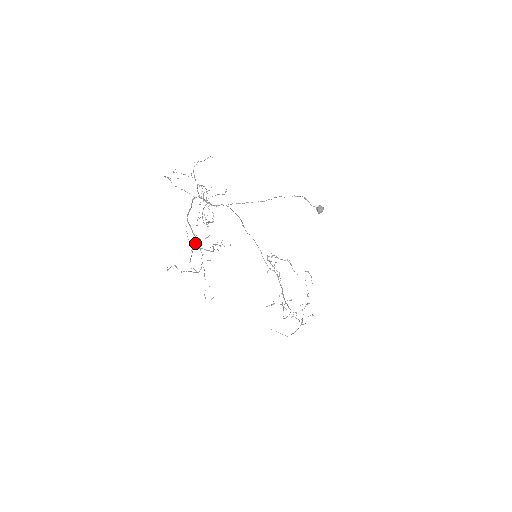
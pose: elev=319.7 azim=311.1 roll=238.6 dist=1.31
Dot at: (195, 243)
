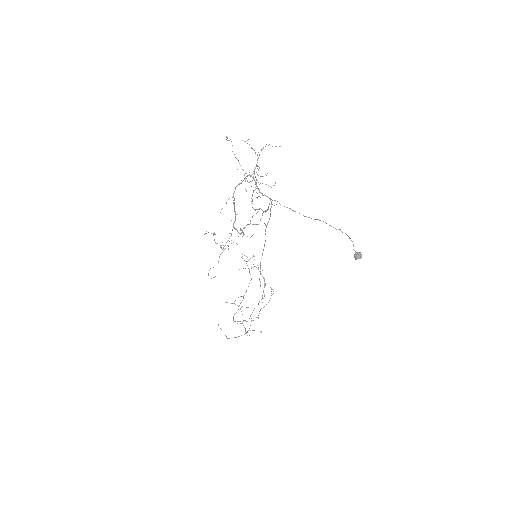
Dot at: (247, 224)
